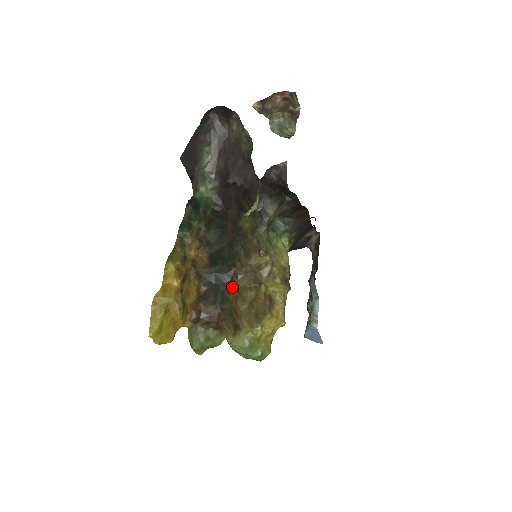
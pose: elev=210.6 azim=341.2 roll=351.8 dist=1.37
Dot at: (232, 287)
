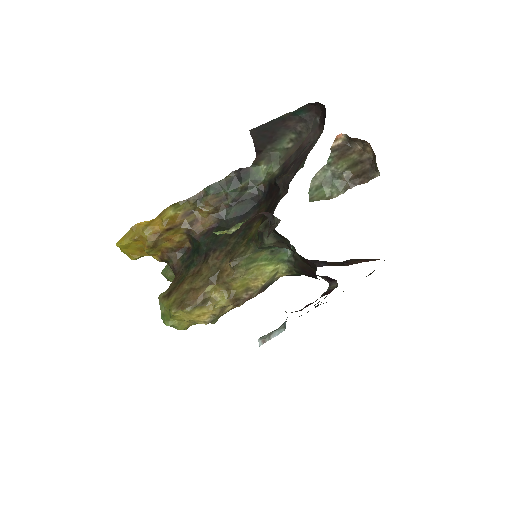
Dot at: (199, 264)
